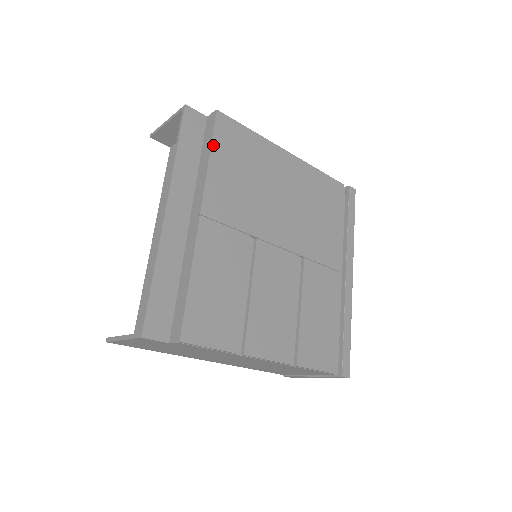
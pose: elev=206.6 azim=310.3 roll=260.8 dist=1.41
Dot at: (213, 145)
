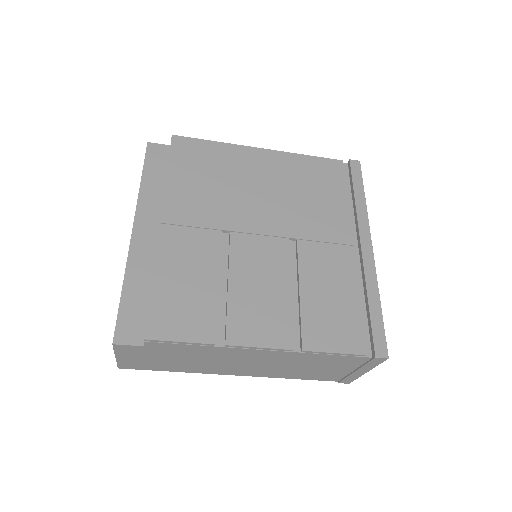
Dot at: (170, 163)
